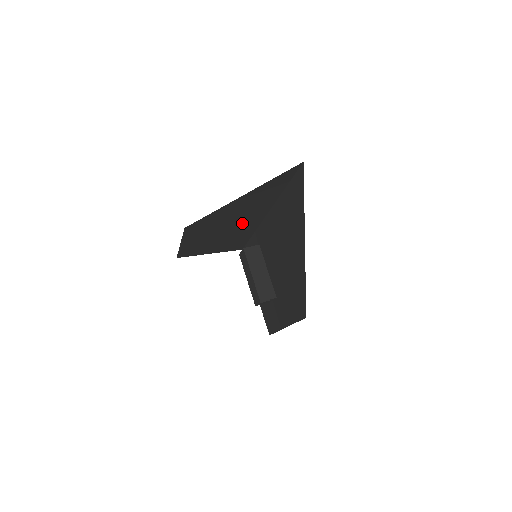
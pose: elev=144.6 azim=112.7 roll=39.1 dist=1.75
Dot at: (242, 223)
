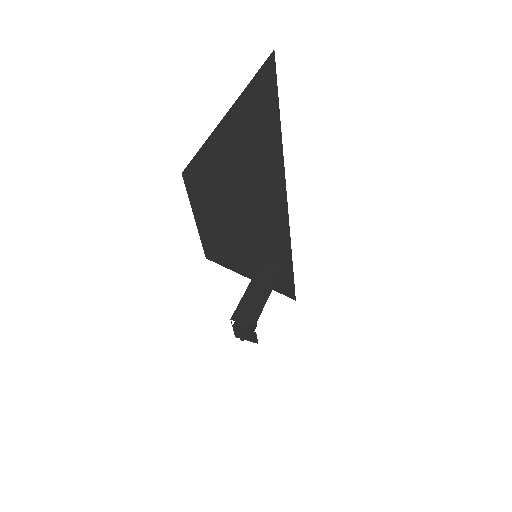
Dot at: (259, 209)
